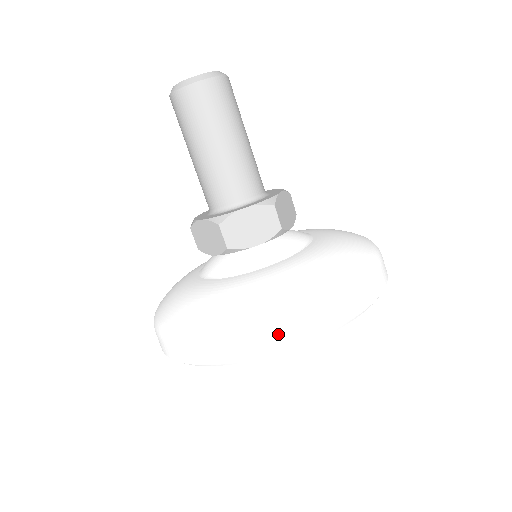
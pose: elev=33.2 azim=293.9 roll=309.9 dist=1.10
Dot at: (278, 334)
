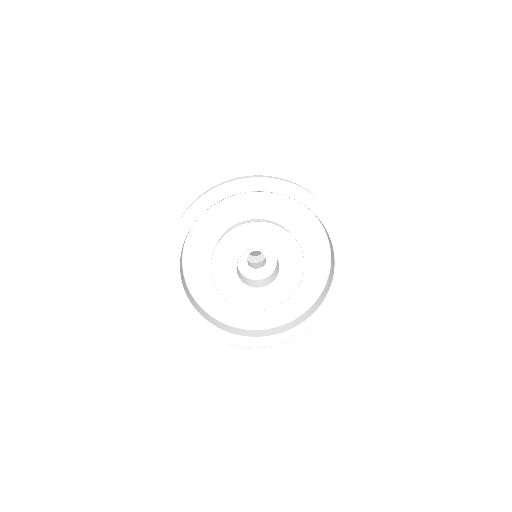
Dot at: (258, 176)
